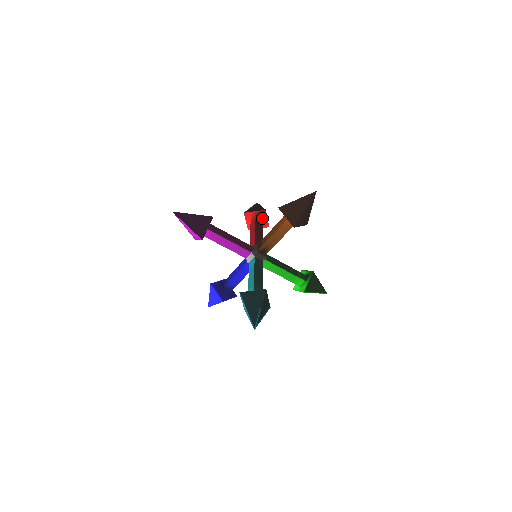
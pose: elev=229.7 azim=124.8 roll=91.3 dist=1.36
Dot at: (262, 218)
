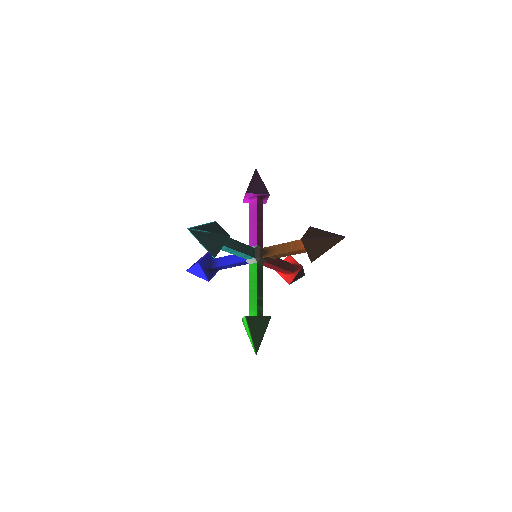
Dot at: (294, 271)
